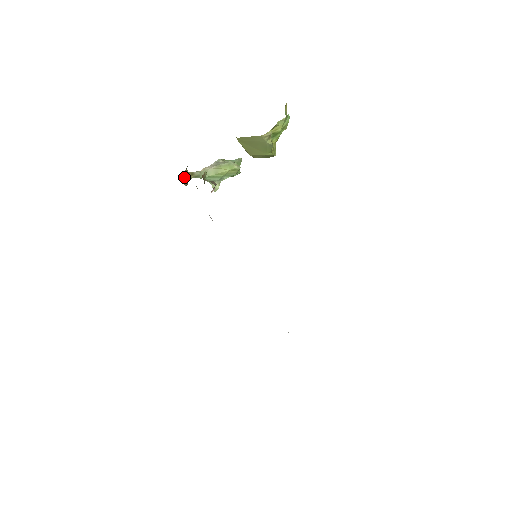
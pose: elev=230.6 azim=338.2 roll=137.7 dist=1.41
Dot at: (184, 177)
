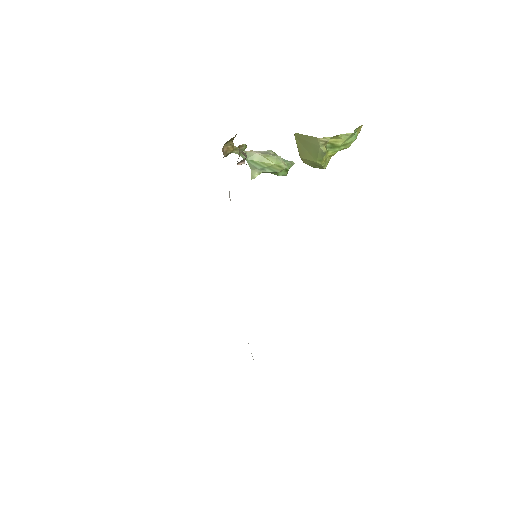
Dot at: (227, 147)
